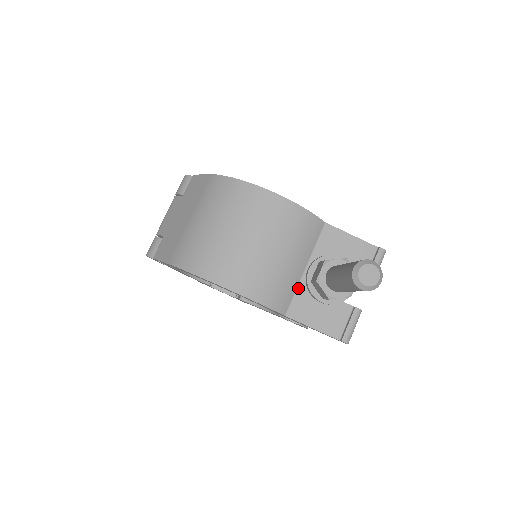
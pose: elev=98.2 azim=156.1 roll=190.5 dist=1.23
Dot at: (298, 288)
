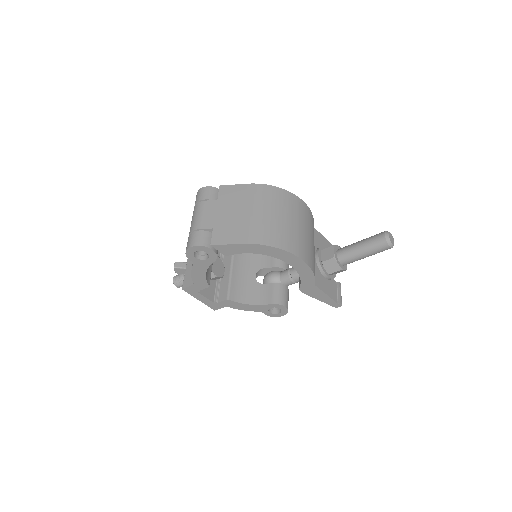
Dot at: (315, 267)
